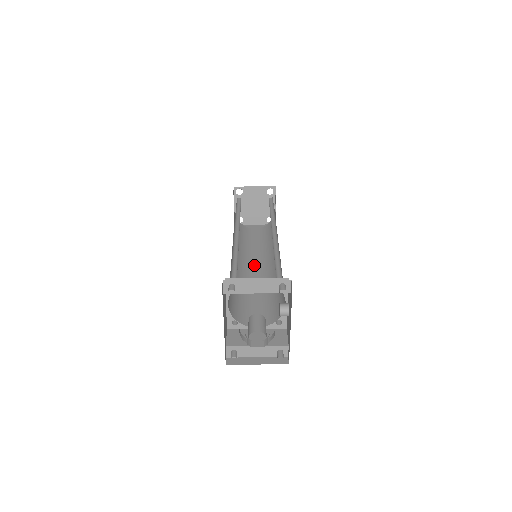
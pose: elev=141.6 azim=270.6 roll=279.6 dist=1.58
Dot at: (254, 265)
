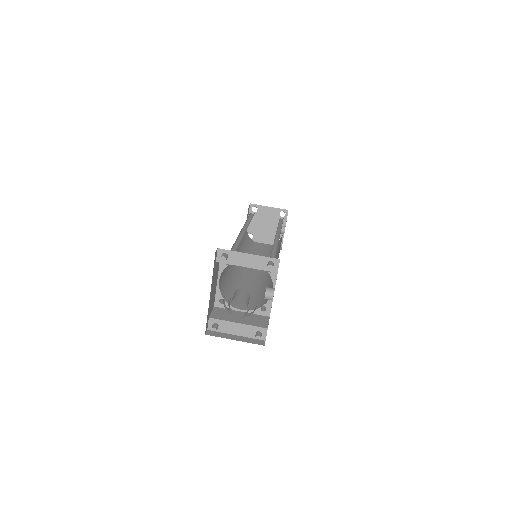
Dot at: (253, 269)
